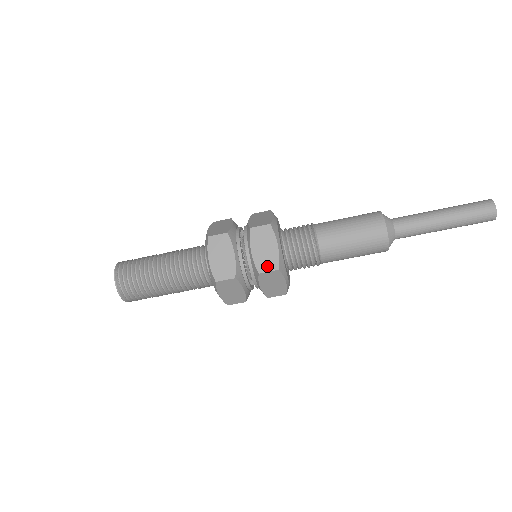
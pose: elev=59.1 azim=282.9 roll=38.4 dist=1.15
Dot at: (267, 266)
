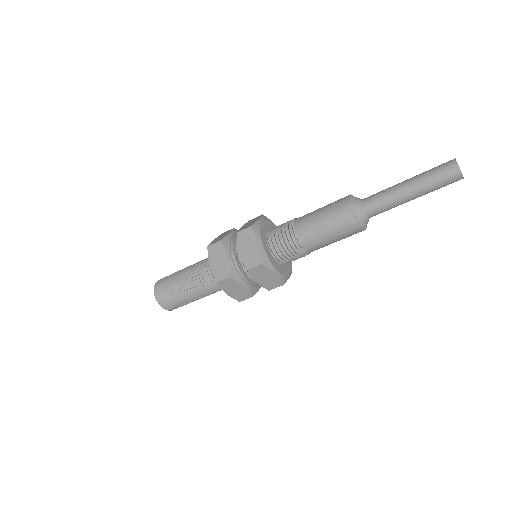
Dot at: (252, 262)
